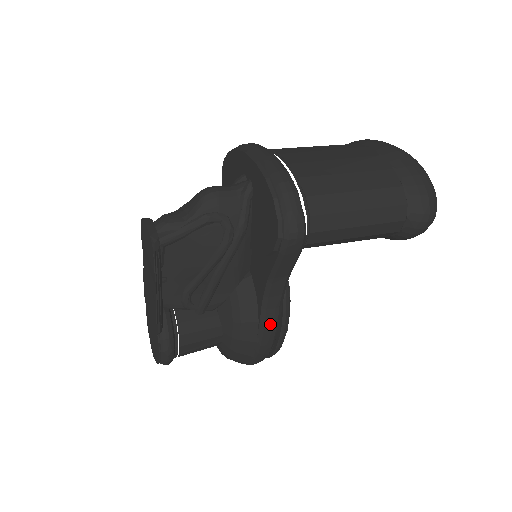
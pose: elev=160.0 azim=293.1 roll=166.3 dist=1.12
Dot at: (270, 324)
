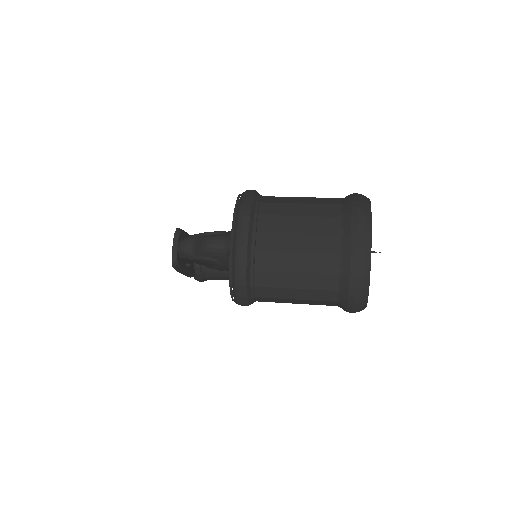
Dot at: occluded
